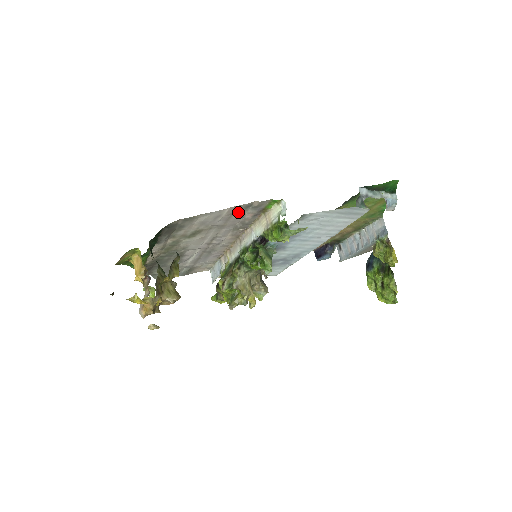
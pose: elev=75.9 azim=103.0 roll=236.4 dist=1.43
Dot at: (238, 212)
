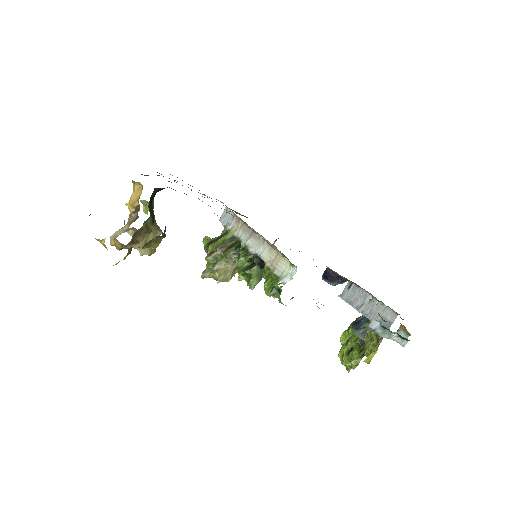
Dot at: occluded
